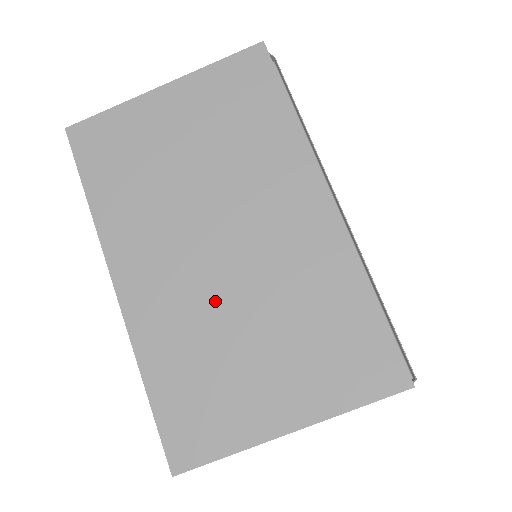
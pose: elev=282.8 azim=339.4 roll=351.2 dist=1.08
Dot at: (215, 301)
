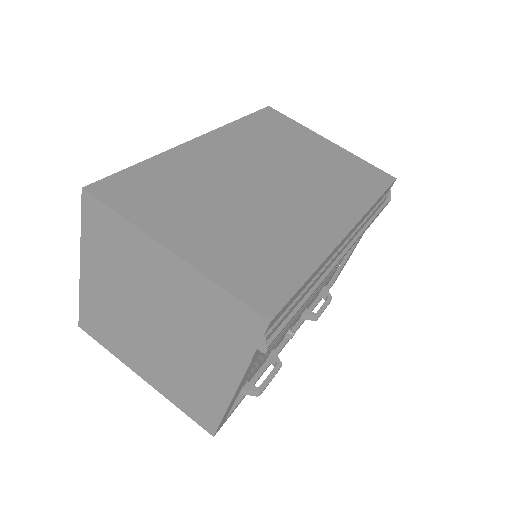
Dot at: (231, 186)
